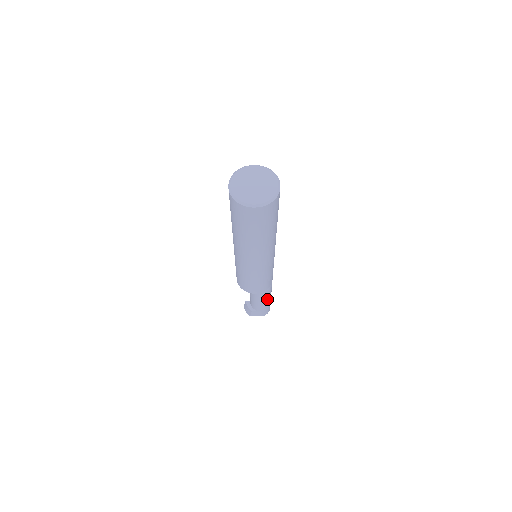
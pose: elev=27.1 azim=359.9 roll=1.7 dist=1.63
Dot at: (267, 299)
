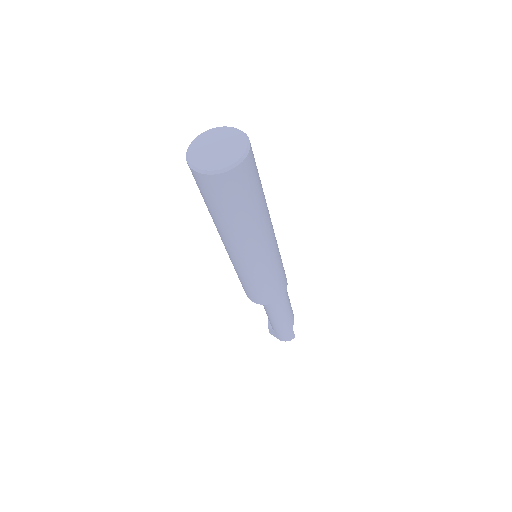
Dot at: (279, 320)
